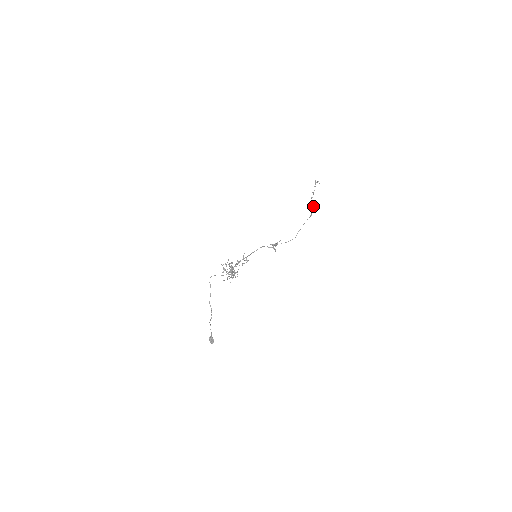
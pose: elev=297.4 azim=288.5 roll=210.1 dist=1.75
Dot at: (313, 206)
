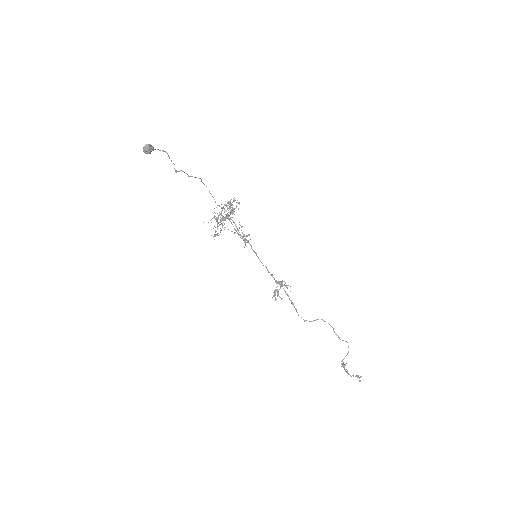
Dot at: (347, 342)
